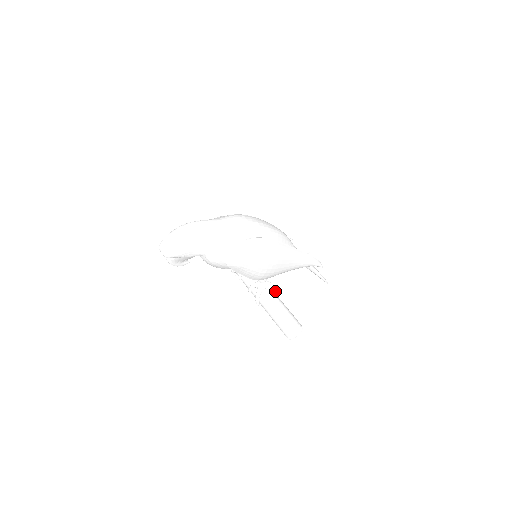
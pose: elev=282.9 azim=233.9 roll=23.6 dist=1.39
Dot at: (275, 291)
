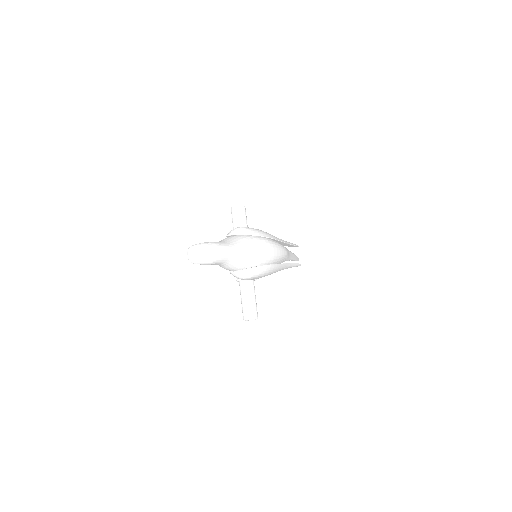
Dot at: (255, 280)
